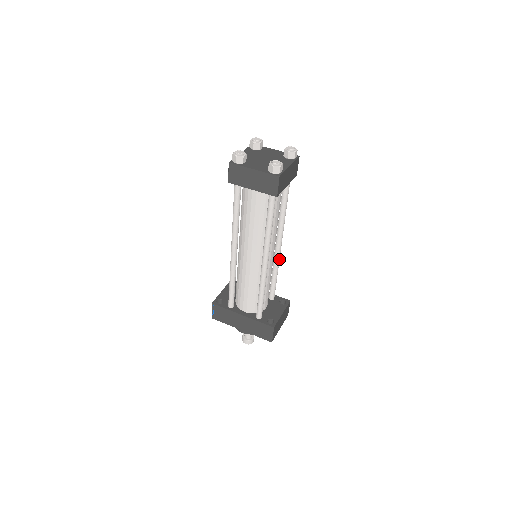
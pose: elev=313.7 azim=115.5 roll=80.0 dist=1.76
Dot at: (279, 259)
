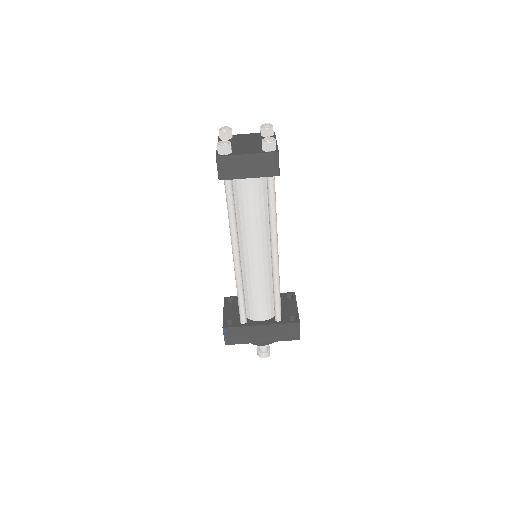
Dot at: occluded
